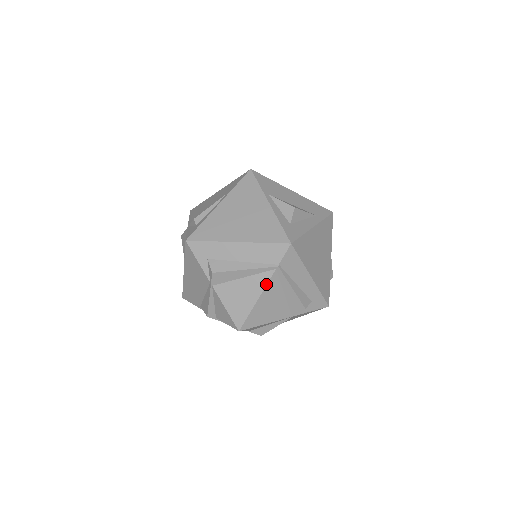
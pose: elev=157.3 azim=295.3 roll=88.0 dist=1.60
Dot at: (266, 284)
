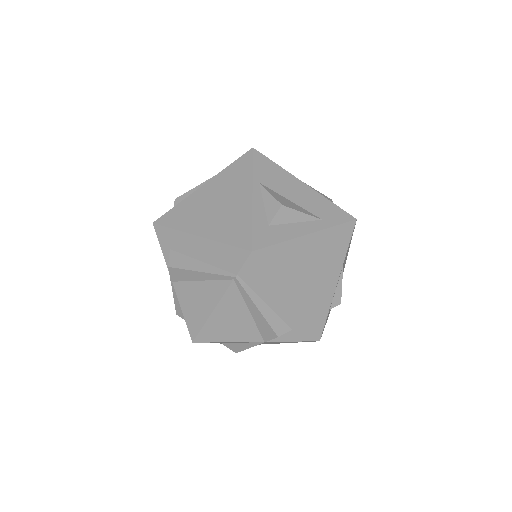
Dot at: (222, 295)
